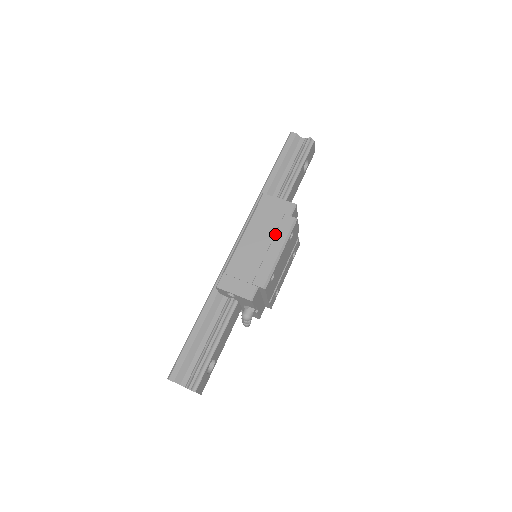
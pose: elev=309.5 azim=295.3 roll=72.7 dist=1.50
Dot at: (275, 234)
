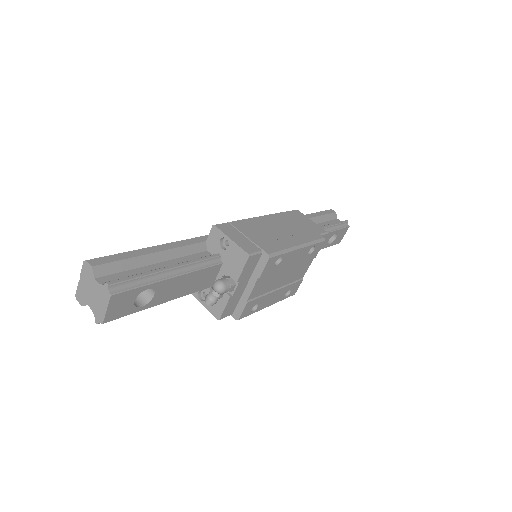
Dot at: (299, 233)
